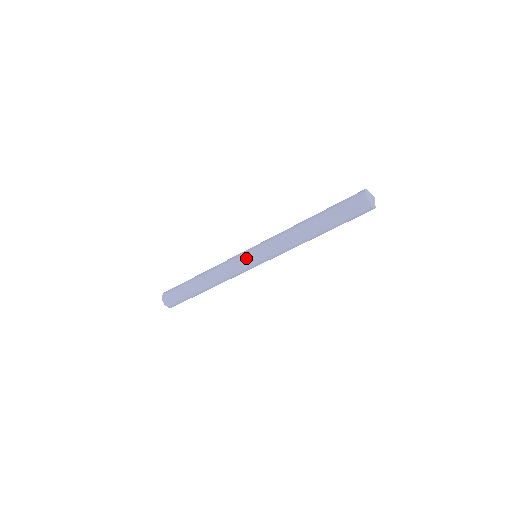
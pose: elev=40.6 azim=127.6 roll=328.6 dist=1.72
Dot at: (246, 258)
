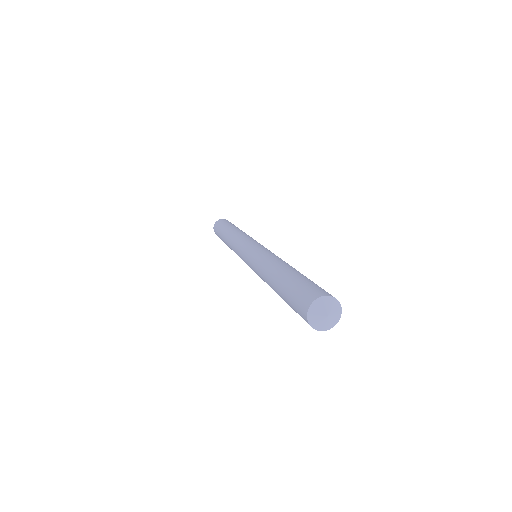
Dot at: occluded
